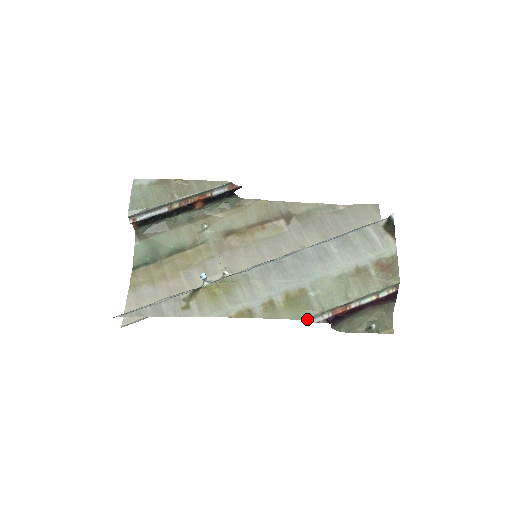
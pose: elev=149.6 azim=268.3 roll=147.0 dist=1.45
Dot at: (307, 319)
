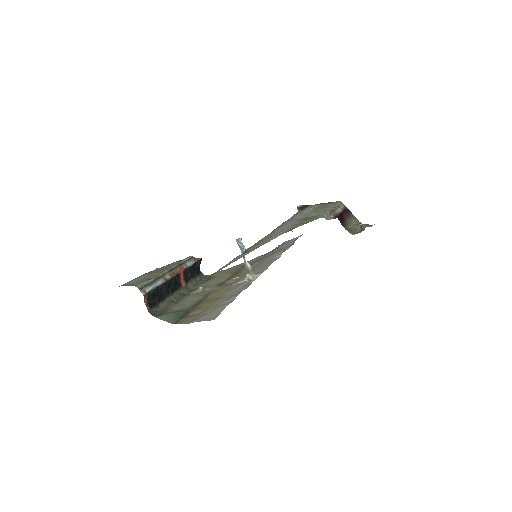
Dot at: (325, 218)
